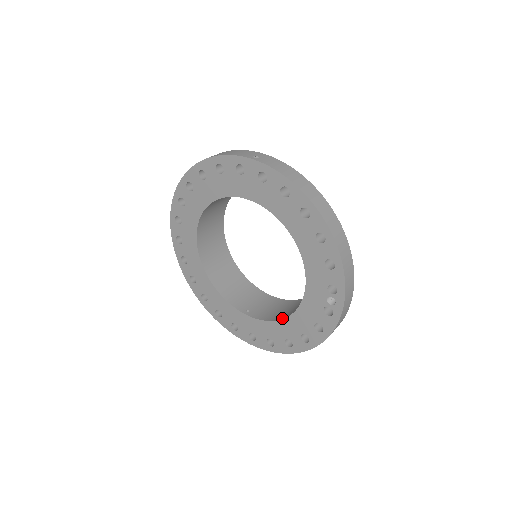
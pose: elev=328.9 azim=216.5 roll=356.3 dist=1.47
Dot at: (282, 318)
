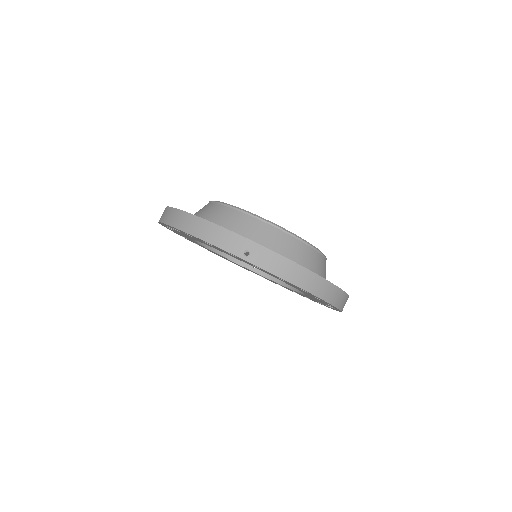
Dot at: (287, 286)
